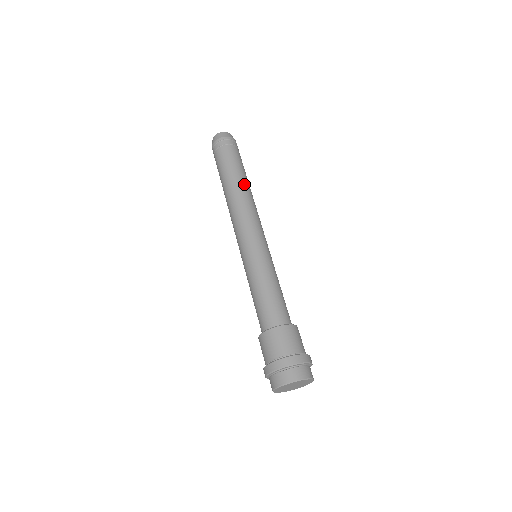
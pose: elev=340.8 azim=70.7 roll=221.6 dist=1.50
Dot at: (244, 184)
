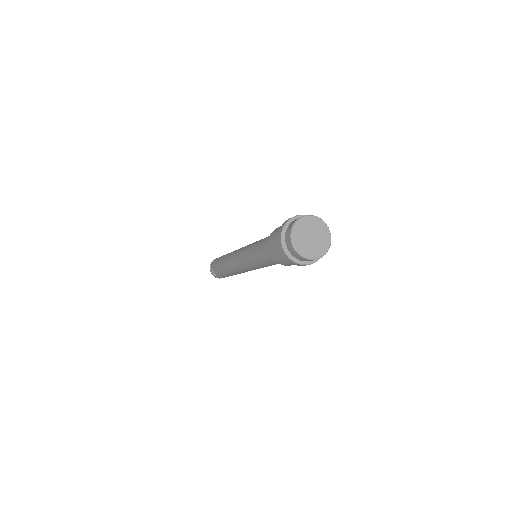
Dot at: occluded
